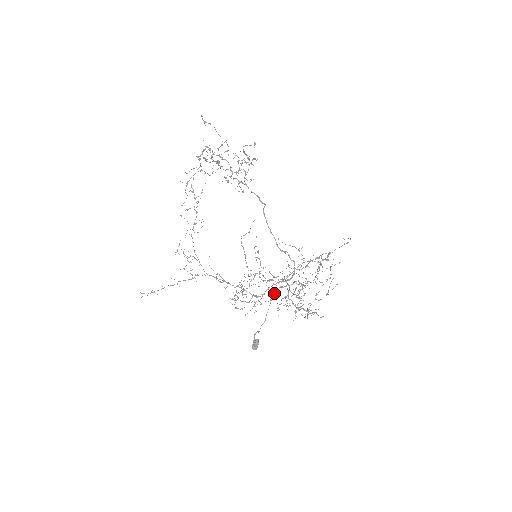
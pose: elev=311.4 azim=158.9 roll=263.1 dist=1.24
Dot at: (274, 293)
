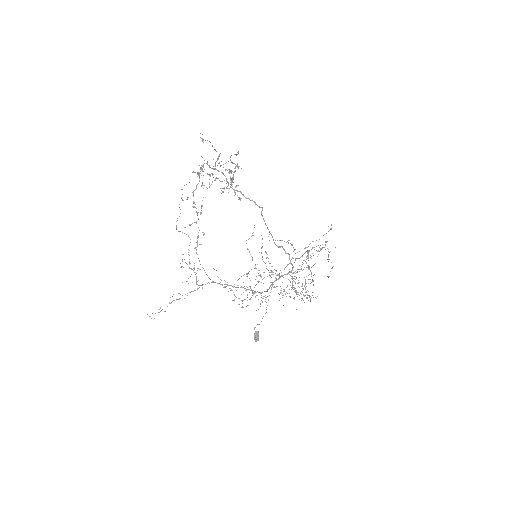
Dot at: occluded
